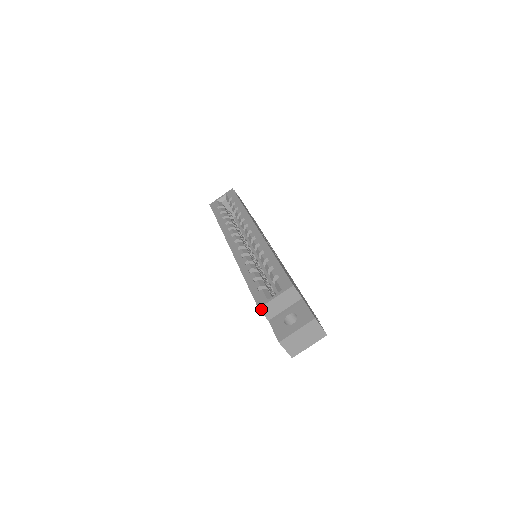
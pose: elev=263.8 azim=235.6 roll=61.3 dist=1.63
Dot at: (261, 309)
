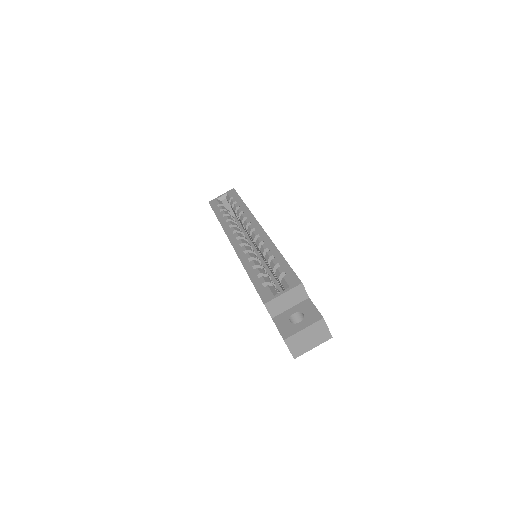
Dot at: (266, 305)
